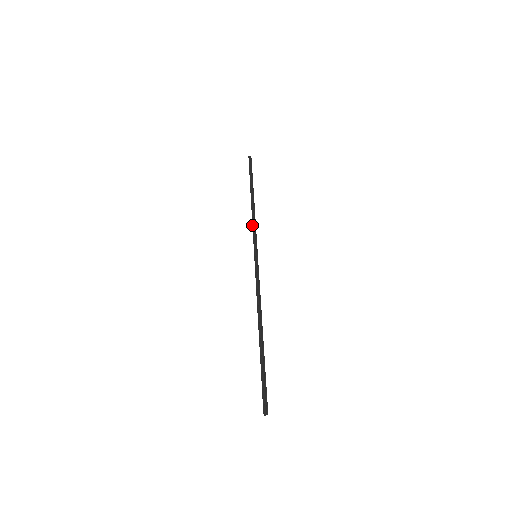
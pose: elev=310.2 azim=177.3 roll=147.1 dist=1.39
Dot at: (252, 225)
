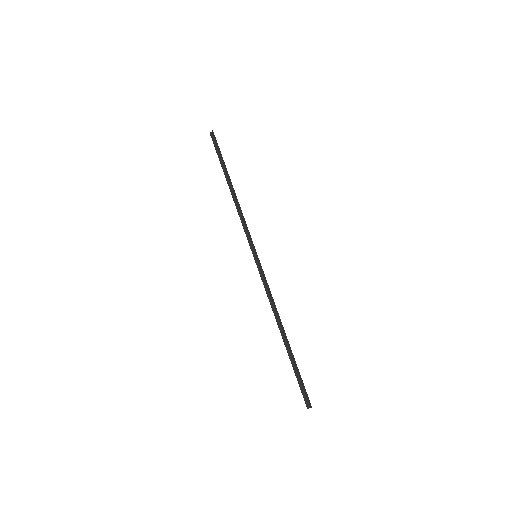
Dot at: (244, 220)
